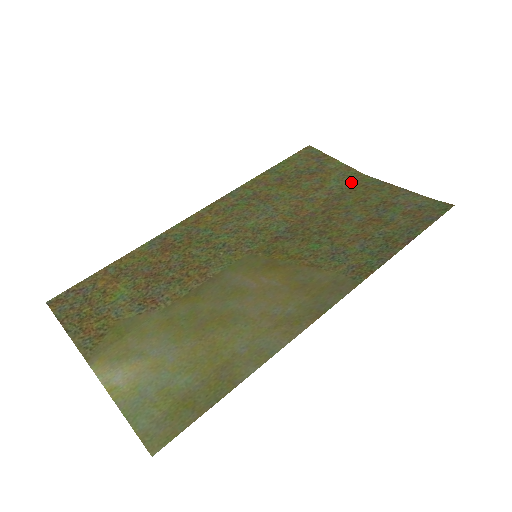
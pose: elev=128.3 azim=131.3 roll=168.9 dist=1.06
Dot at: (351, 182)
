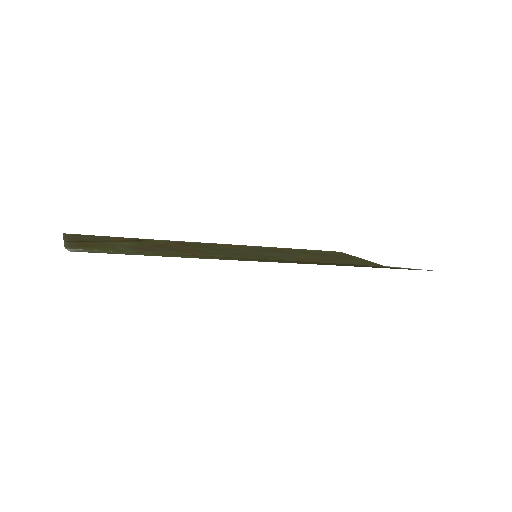
Dot at: (369, 264)
